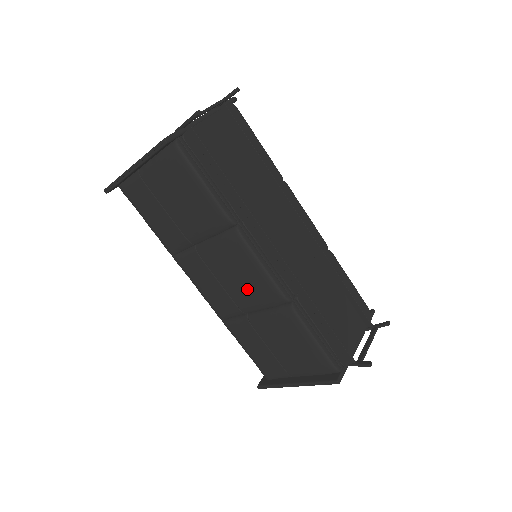
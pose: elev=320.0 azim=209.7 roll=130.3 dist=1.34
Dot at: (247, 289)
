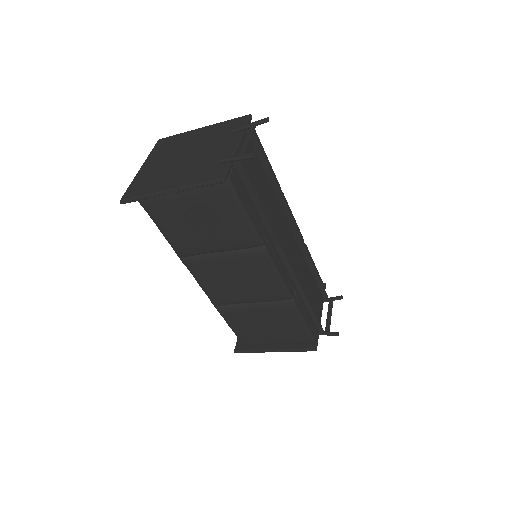
Dot at: (256, 289)
